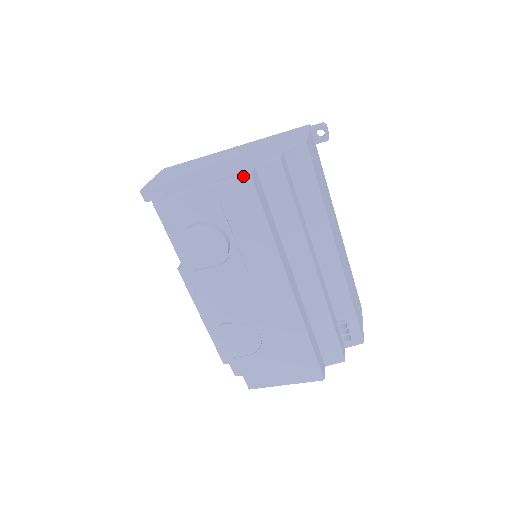
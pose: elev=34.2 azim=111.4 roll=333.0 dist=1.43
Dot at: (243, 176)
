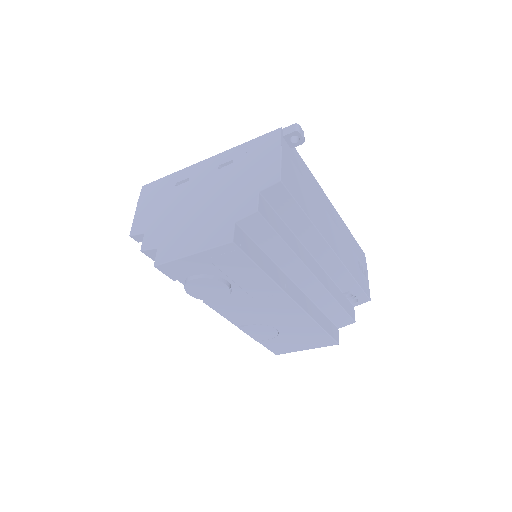
Dot at: (226, 244)
